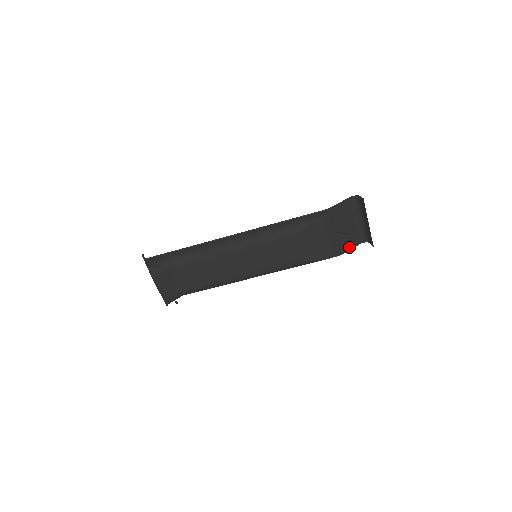
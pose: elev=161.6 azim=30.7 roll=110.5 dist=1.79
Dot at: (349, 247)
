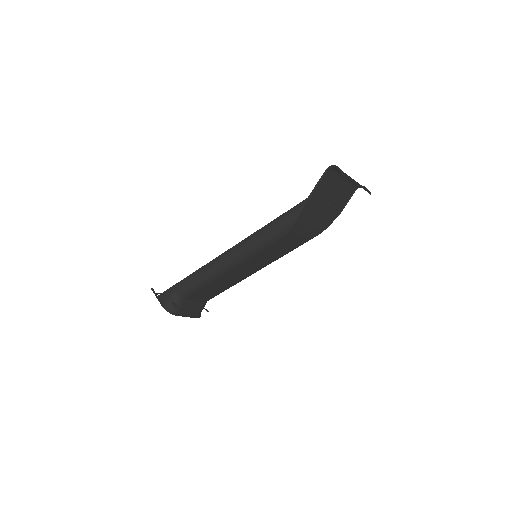
Dot at: (345, 202)
